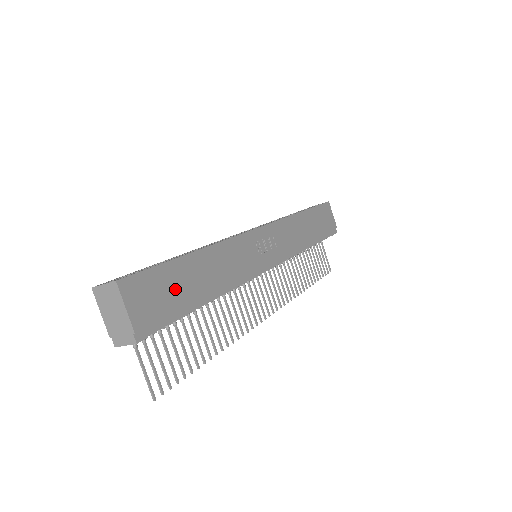
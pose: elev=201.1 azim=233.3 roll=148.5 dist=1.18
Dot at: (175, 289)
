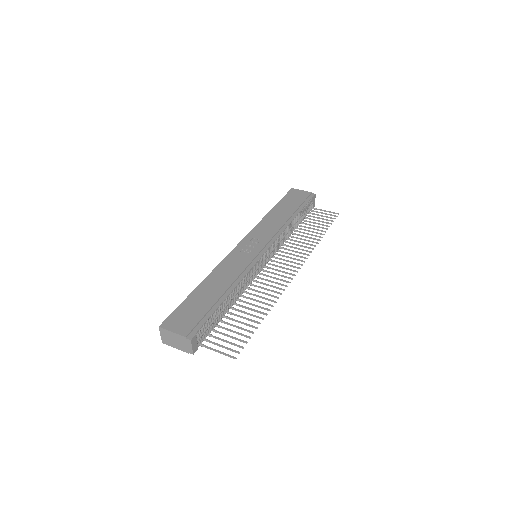
Dot at: (198, 306)
